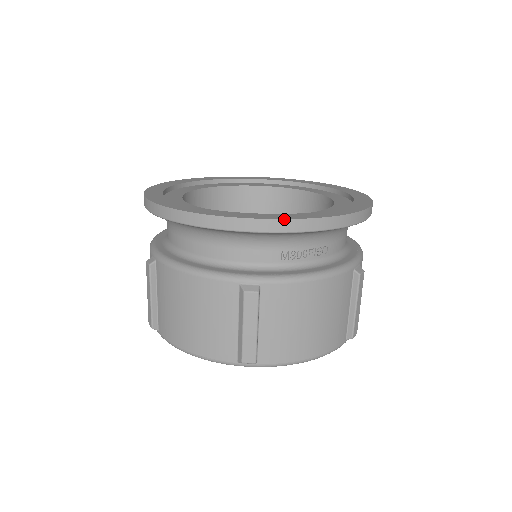
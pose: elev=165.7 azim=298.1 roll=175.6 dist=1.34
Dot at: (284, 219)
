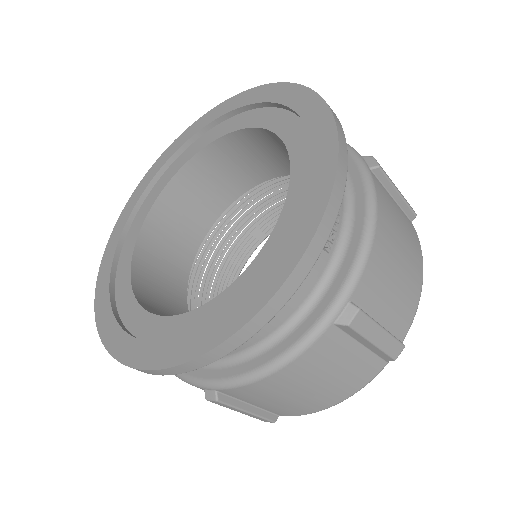
Dot at: (316, 232)
